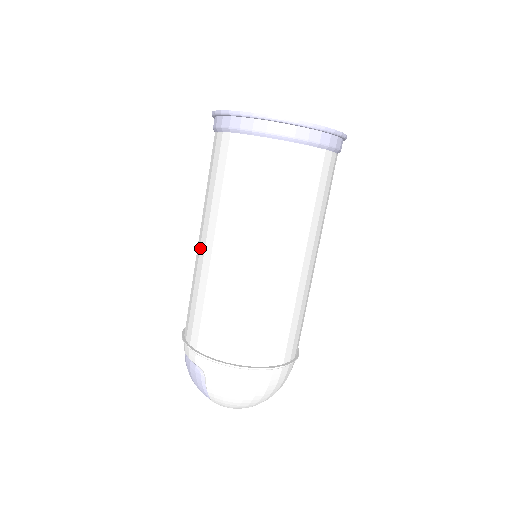
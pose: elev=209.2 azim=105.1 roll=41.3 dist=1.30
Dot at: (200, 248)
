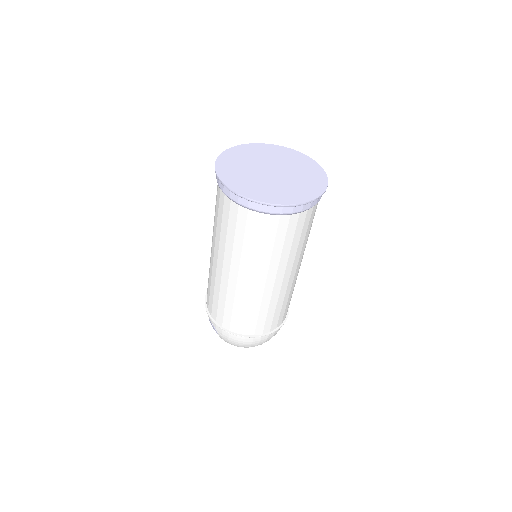
Dot at: (211, 255)
